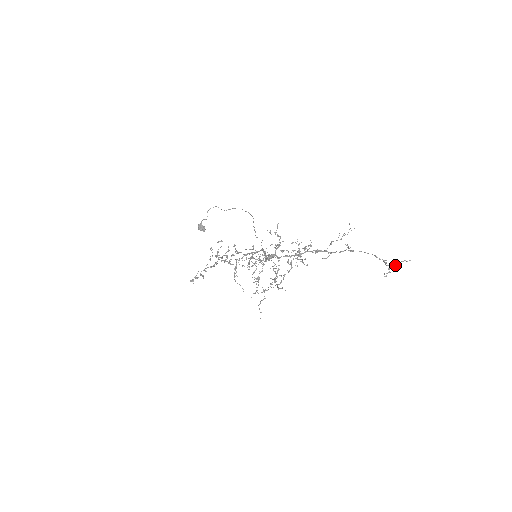
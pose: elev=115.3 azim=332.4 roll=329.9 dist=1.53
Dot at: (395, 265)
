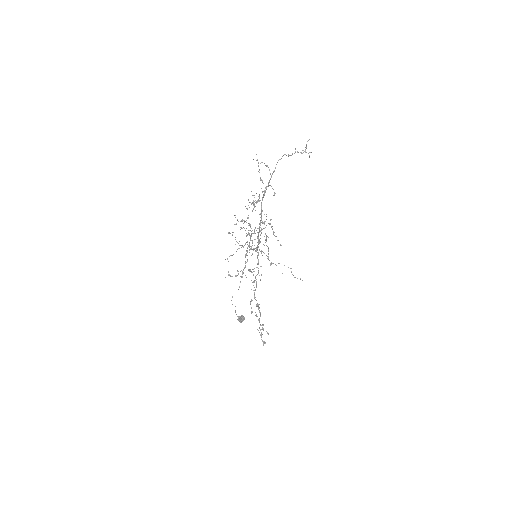
Dot at: (306, 148)
